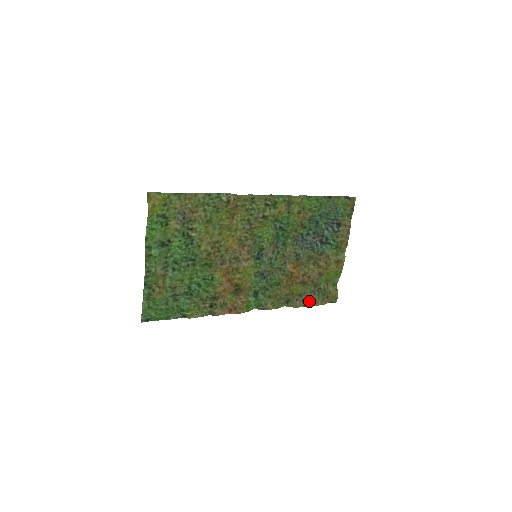
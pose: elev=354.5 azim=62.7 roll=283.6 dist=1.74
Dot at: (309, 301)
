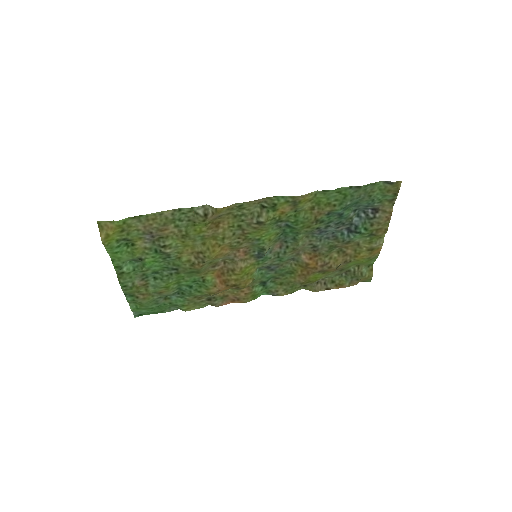
Dot at: (333, 283)
